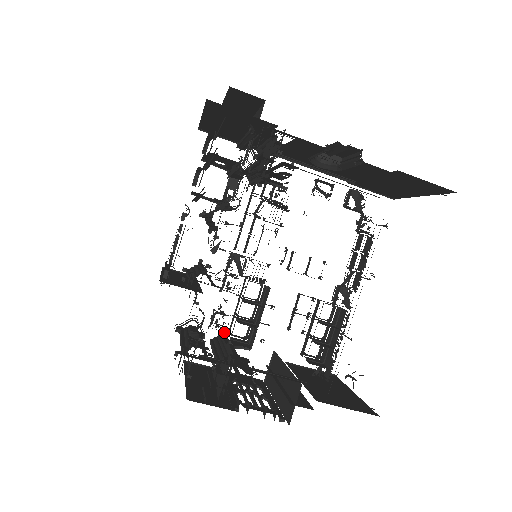
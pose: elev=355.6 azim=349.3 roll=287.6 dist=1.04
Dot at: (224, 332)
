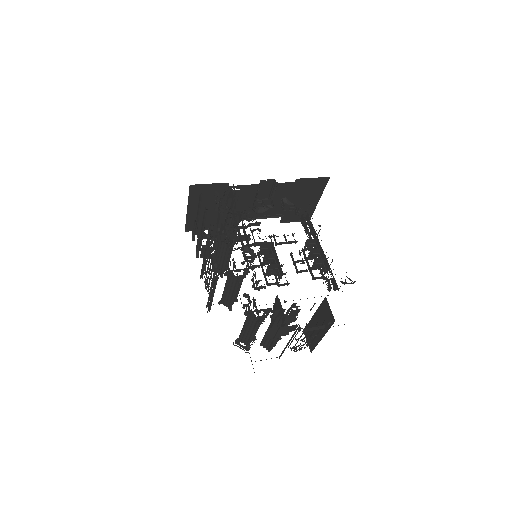
Dot at: (264, 288)
